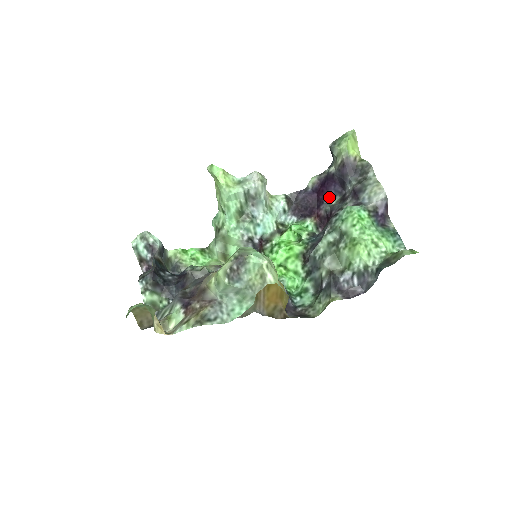
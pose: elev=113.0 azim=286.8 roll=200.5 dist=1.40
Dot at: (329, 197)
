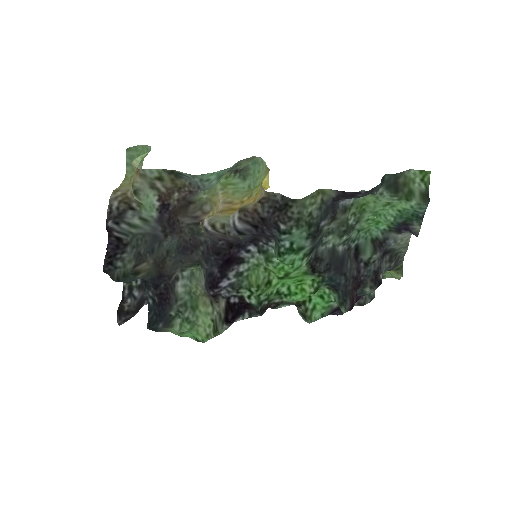
Dot at: (364, 295)
